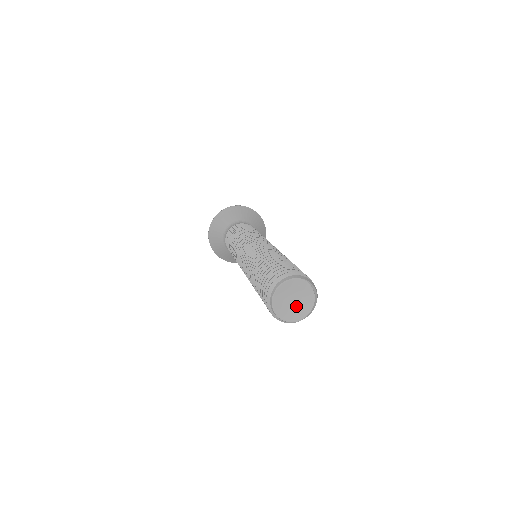
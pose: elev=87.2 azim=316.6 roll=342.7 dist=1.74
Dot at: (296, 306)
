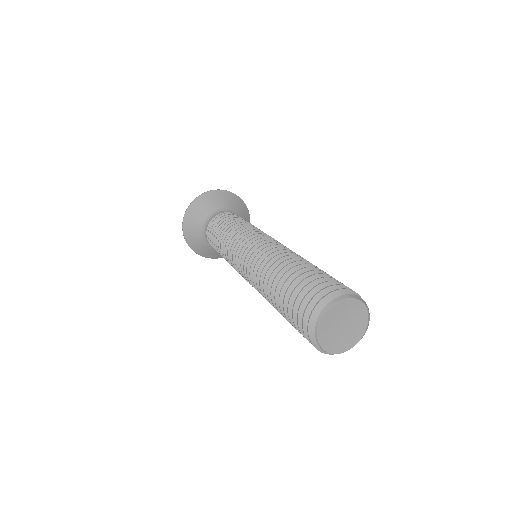
Dot at: (342, 334)
